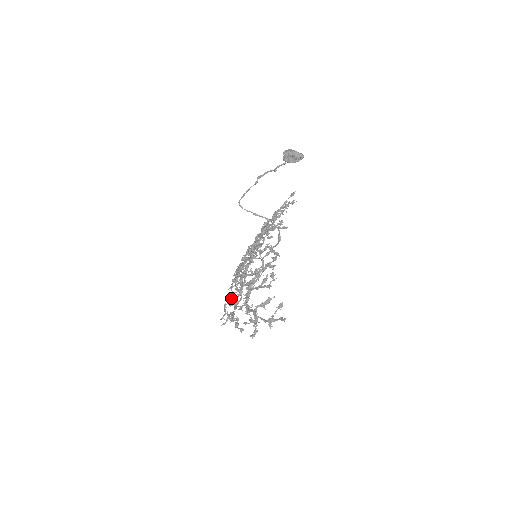
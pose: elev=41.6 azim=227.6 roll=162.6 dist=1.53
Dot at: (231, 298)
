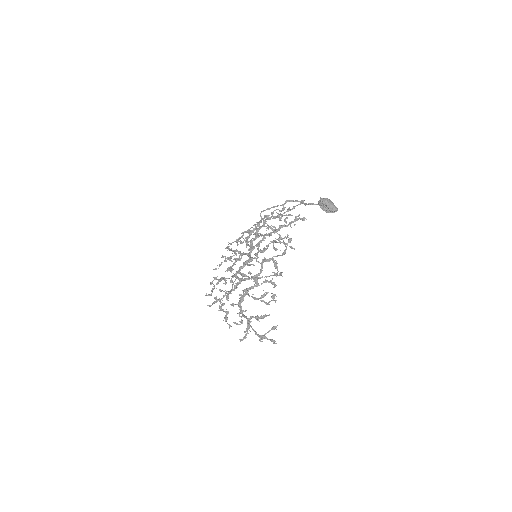
Dot at: (220, 281)
